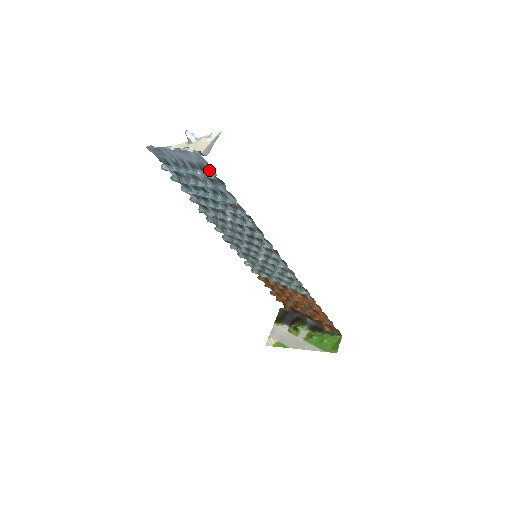
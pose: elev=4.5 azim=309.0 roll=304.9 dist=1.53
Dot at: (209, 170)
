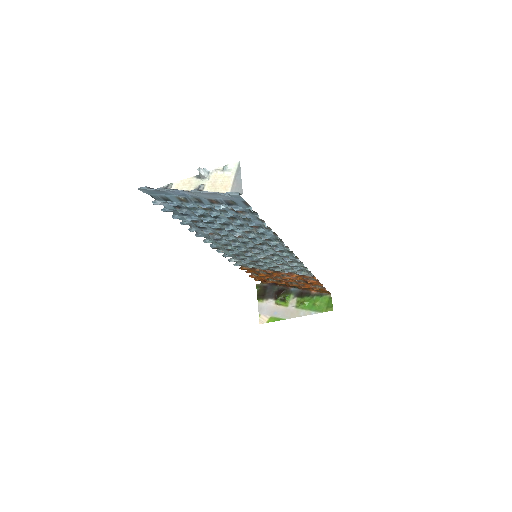
Dot at: (241, 205)
